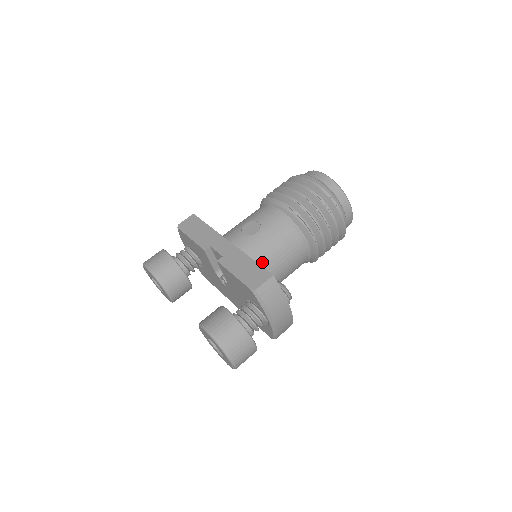
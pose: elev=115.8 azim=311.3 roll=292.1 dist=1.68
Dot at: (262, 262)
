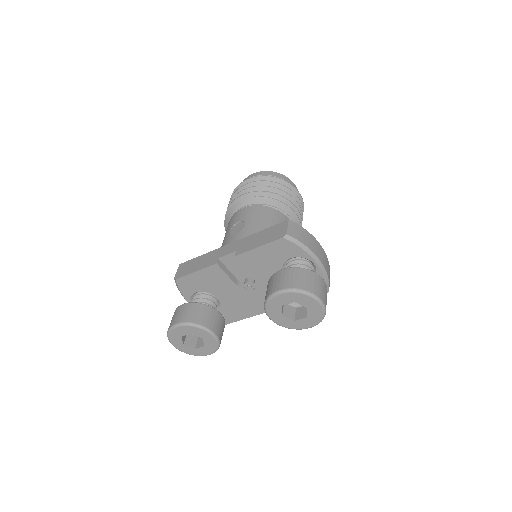
Dot at: occluded
